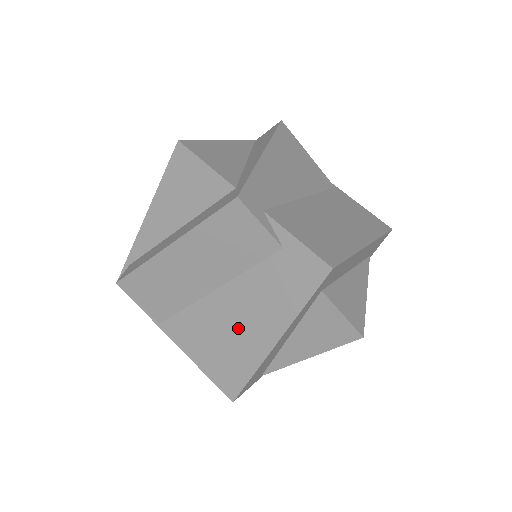
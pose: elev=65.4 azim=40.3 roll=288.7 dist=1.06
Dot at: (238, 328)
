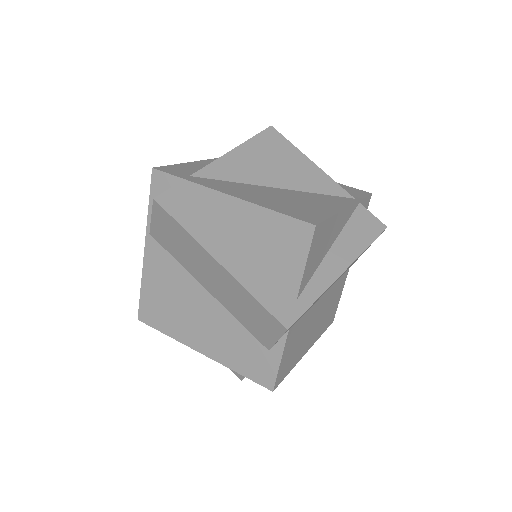
Dot at: (191, 317)
